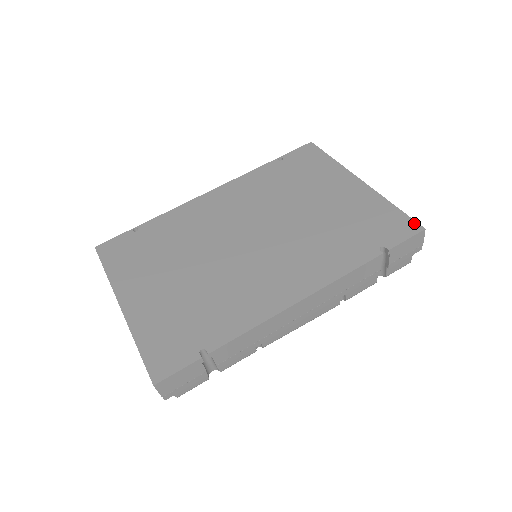
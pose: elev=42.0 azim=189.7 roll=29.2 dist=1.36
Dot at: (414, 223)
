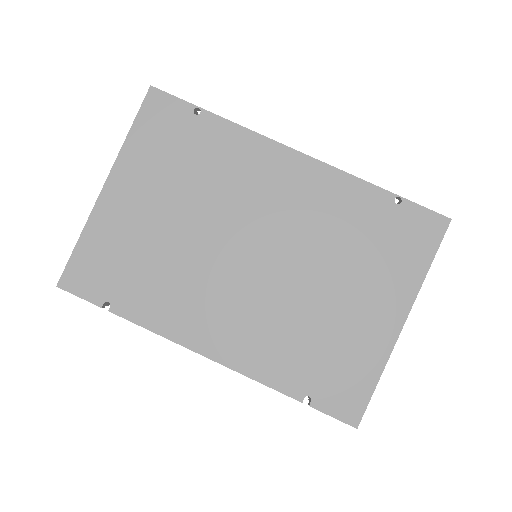
Dot at: (360, 414)
